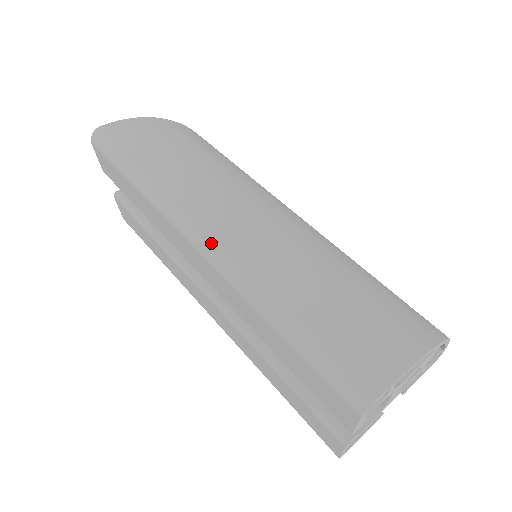
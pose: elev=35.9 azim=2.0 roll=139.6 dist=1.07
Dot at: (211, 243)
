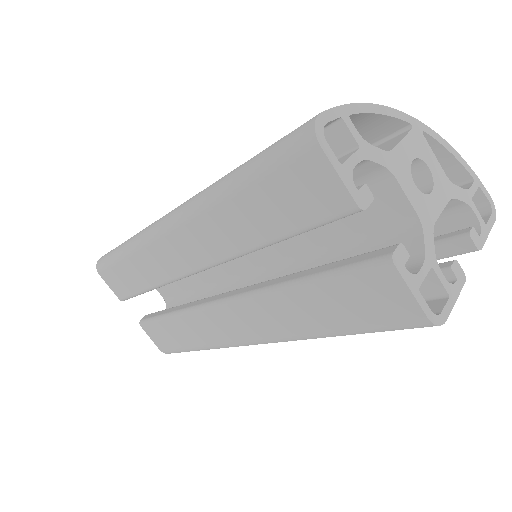
Dot at: (173, 212)
